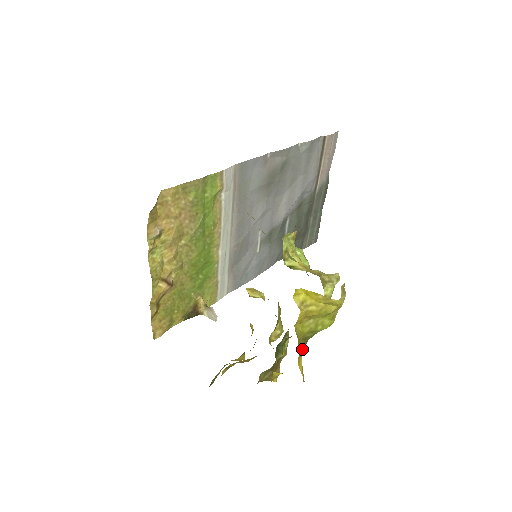
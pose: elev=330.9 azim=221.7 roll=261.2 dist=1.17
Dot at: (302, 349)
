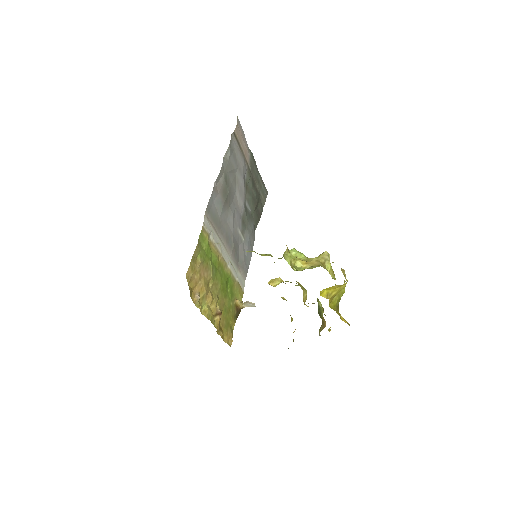
Dot at: occluded
